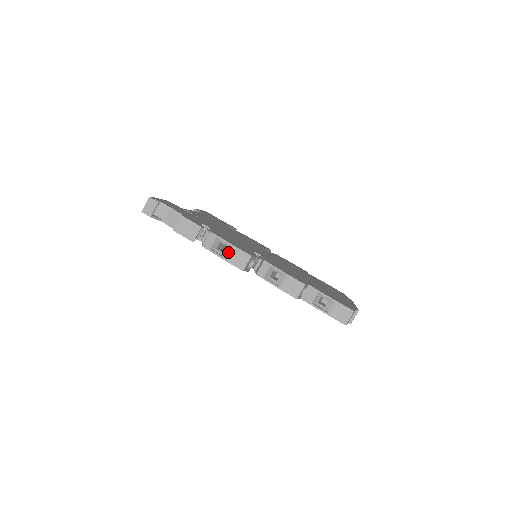
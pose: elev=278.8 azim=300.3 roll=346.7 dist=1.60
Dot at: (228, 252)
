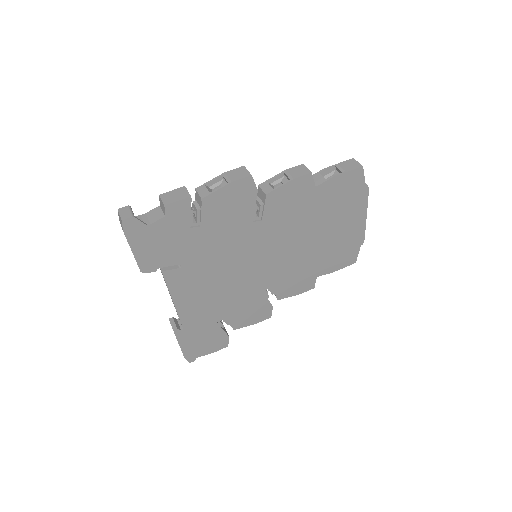
Dot at: (225, 178)
